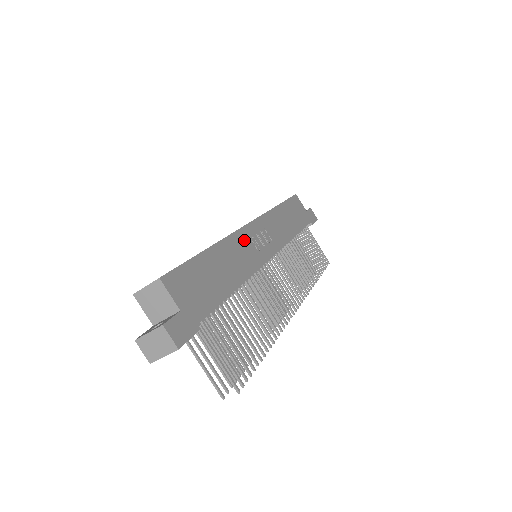
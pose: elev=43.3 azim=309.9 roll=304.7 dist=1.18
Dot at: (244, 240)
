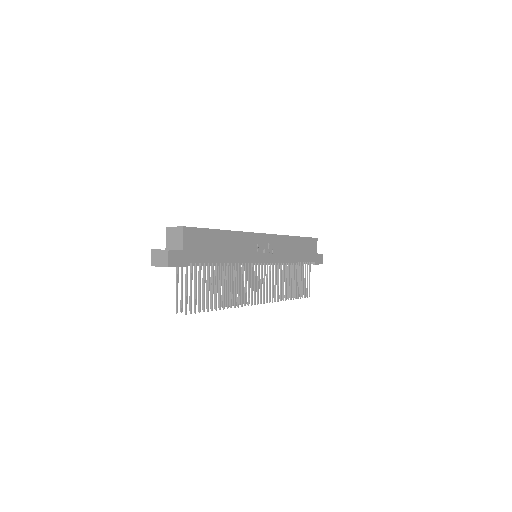
Dot at: (252, 241)
